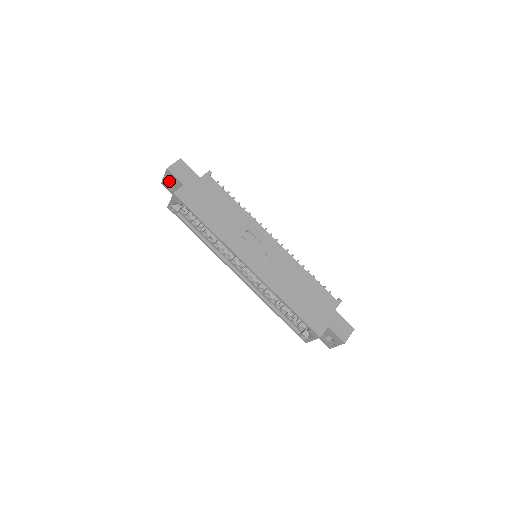
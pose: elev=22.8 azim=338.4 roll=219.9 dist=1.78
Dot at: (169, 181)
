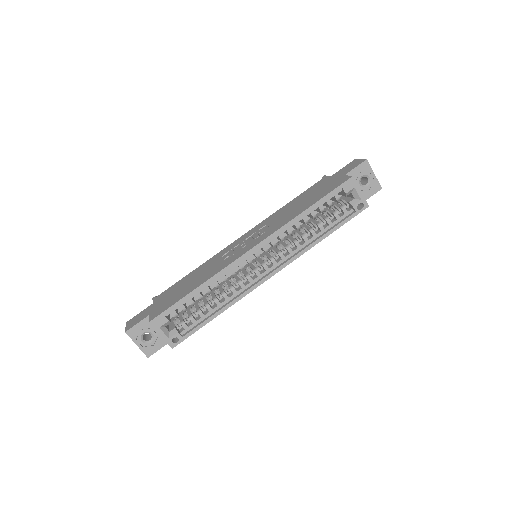
Dot at: (145, 341)
